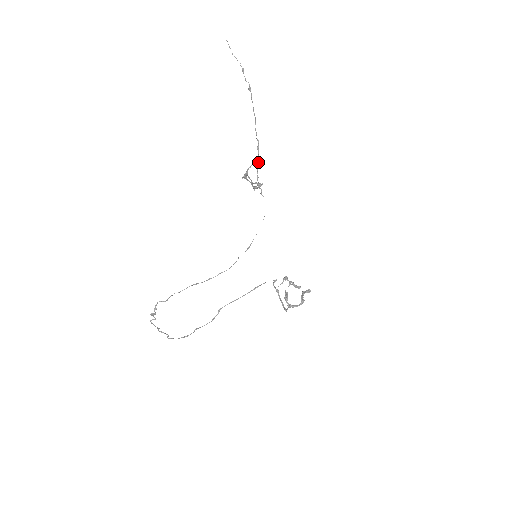
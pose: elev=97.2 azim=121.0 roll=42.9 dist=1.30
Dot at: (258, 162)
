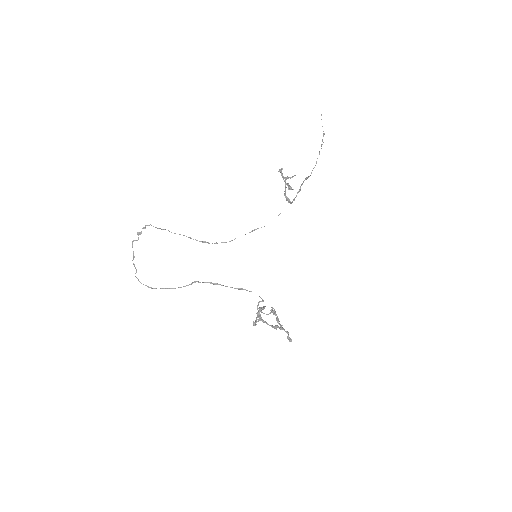
Dot at: (300, 188)
